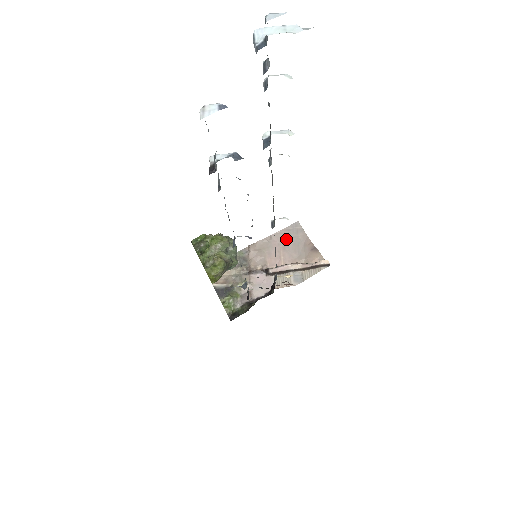
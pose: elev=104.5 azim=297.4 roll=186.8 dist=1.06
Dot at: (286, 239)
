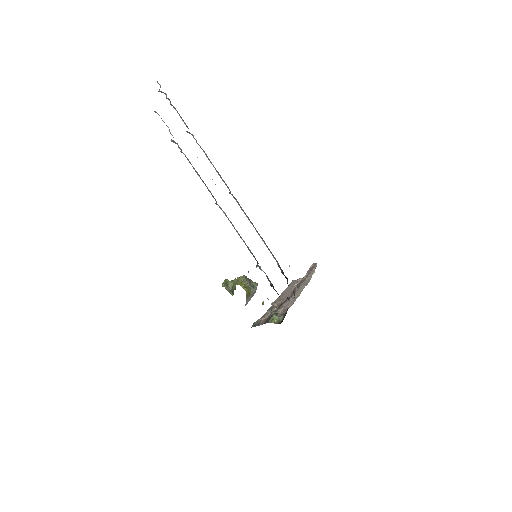
Dot at: (291, 288)
